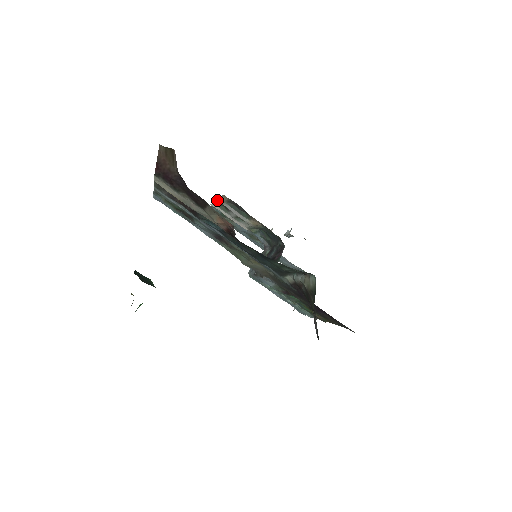
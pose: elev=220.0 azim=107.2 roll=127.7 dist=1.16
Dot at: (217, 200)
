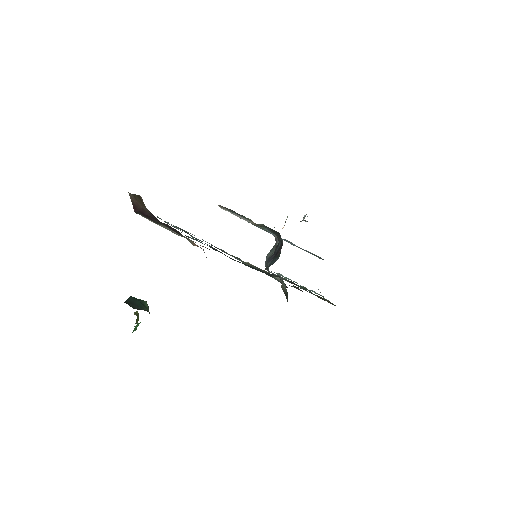
Dot at: occluded
